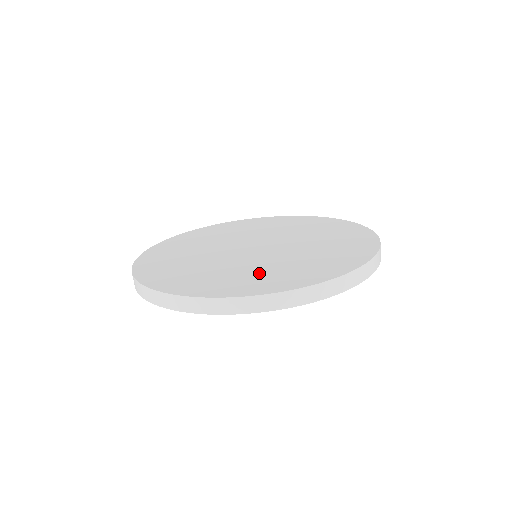
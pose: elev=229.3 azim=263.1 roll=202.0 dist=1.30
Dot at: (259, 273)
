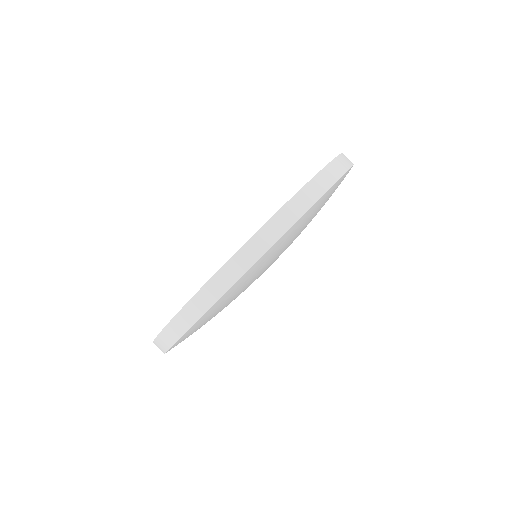
Dot at: occluded
